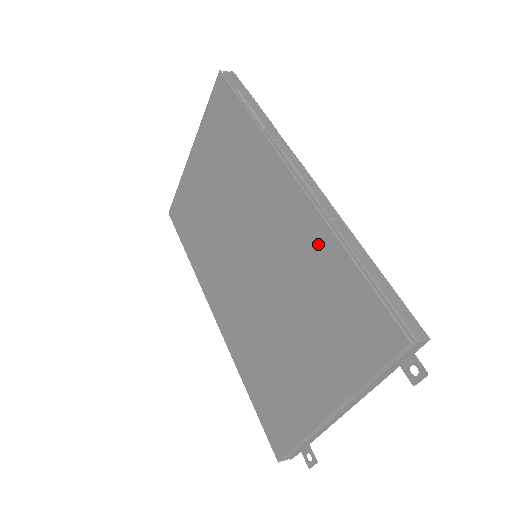
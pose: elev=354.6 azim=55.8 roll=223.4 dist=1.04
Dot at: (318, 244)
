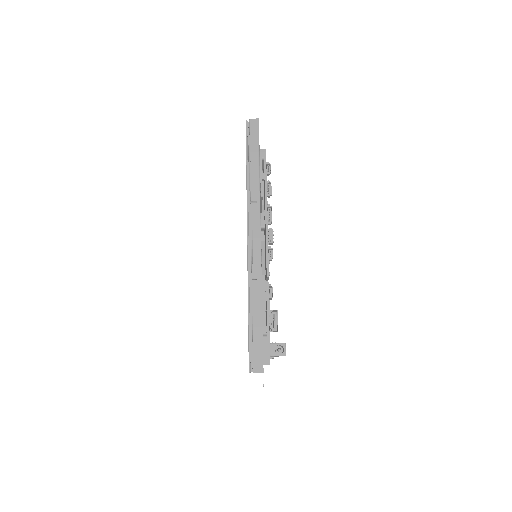
Dot at: occluded
